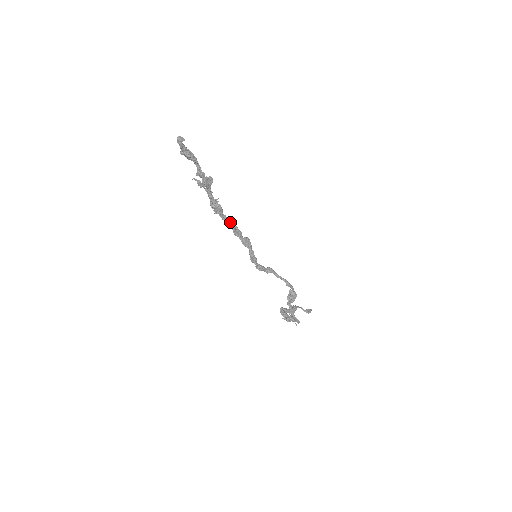
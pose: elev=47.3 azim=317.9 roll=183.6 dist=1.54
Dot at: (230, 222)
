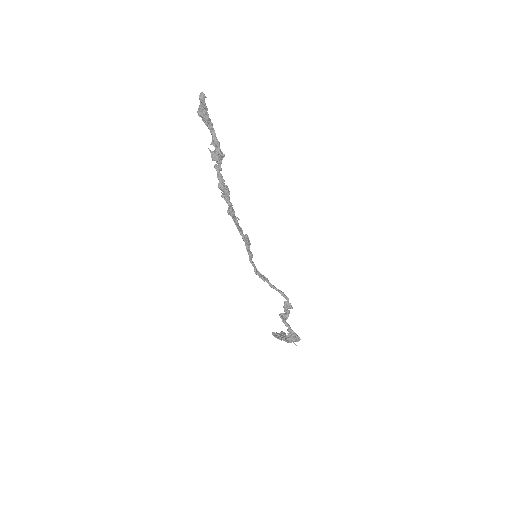
Dot at: (233, 211)
